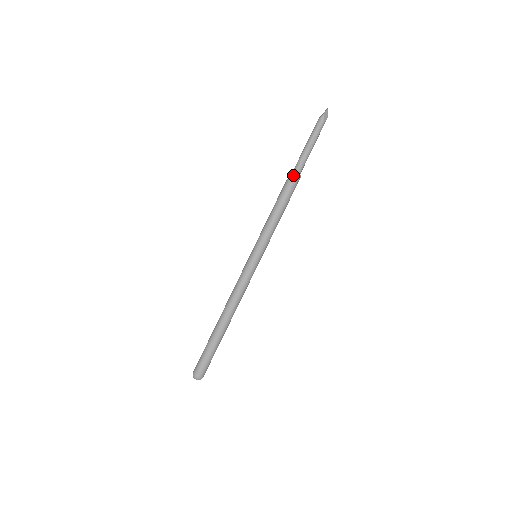
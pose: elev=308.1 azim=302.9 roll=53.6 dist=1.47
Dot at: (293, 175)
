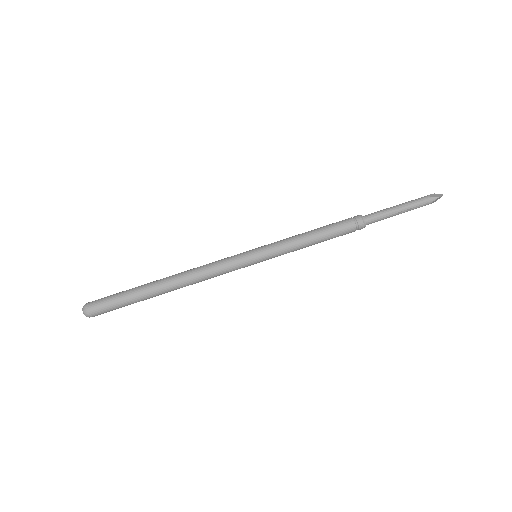
Dot at: (362, 223)
